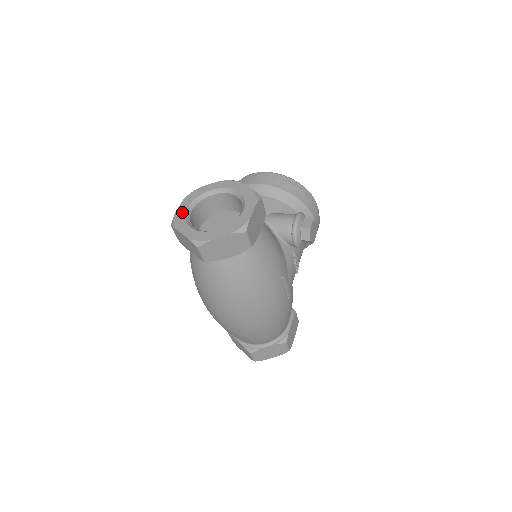
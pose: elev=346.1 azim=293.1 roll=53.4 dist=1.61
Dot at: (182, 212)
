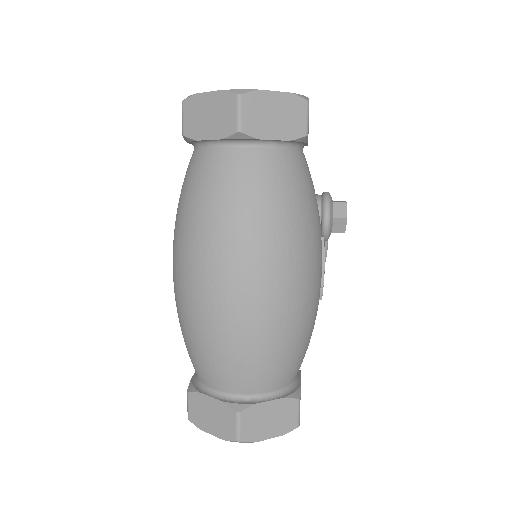
Dot at: occluded
